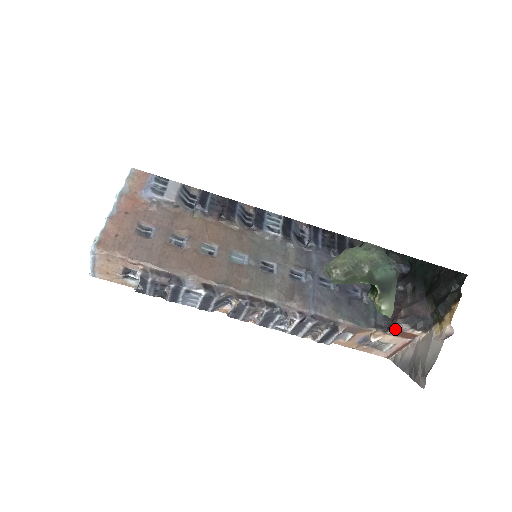
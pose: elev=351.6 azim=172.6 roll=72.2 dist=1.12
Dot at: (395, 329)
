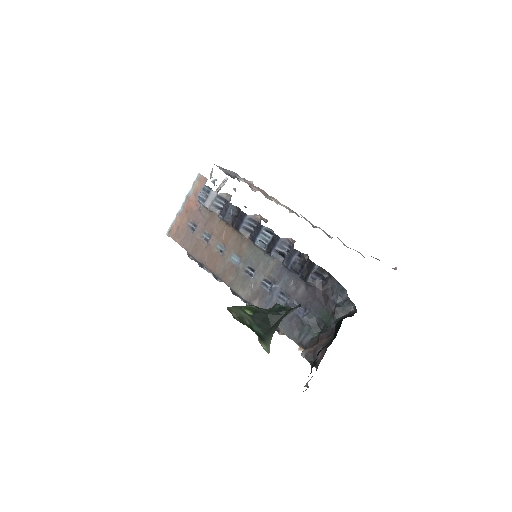
Dot at: (303, 355)
